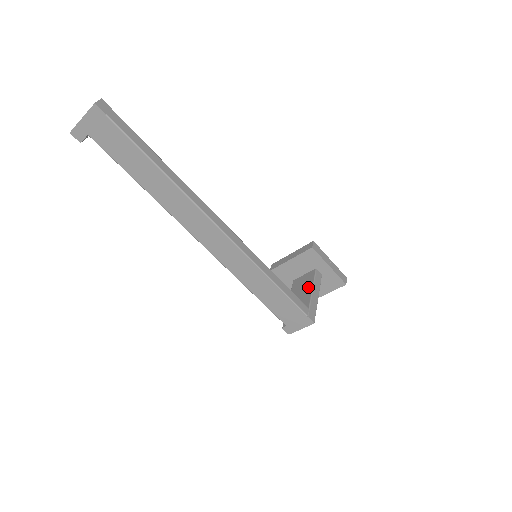
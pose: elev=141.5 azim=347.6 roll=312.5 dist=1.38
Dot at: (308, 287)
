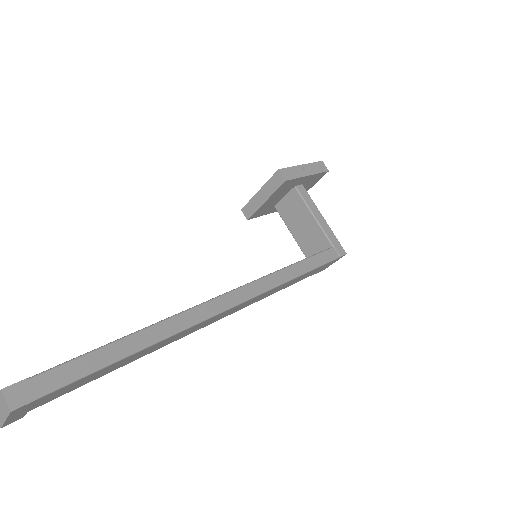
Dot at: (307, 216)
